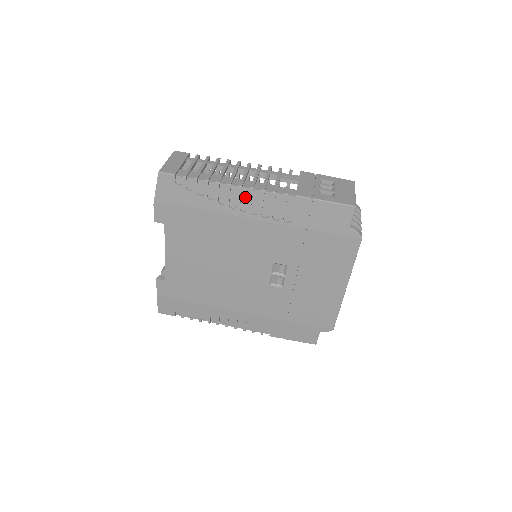
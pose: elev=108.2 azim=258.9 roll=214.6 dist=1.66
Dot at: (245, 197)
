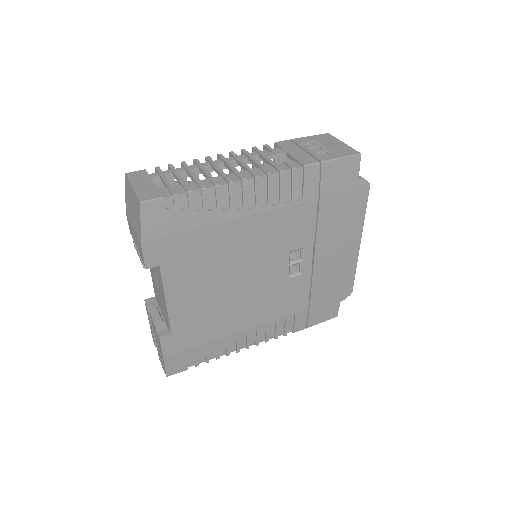
Dot at: (250, 190)
